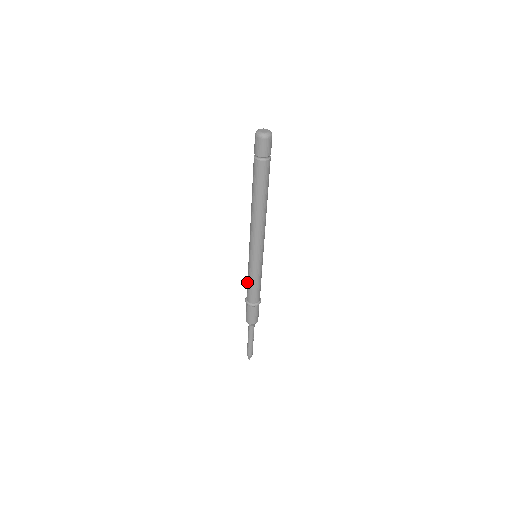
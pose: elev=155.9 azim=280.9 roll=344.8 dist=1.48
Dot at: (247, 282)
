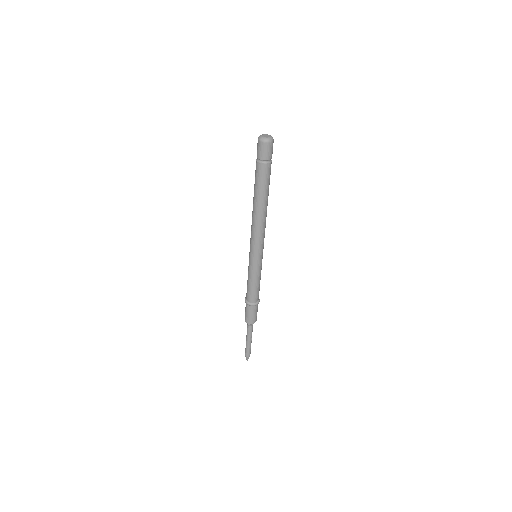
Dot at: (247, 283)
